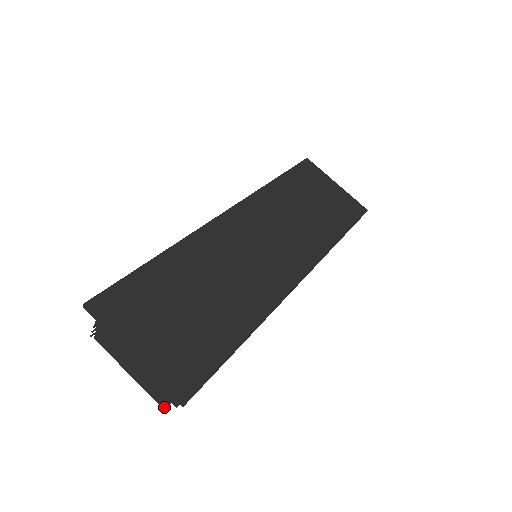
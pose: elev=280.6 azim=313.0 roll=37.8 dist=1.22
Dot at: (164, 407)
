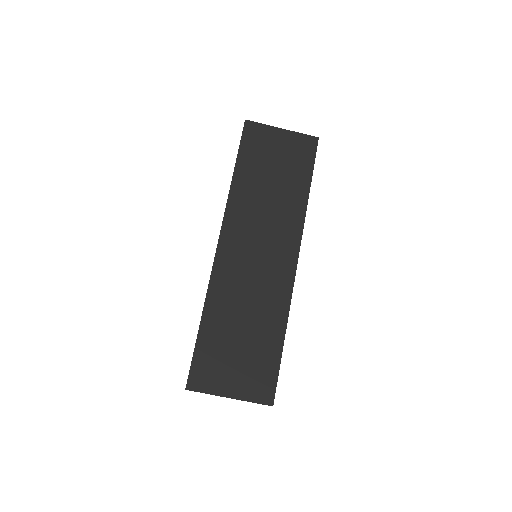
Dot at: occluded
